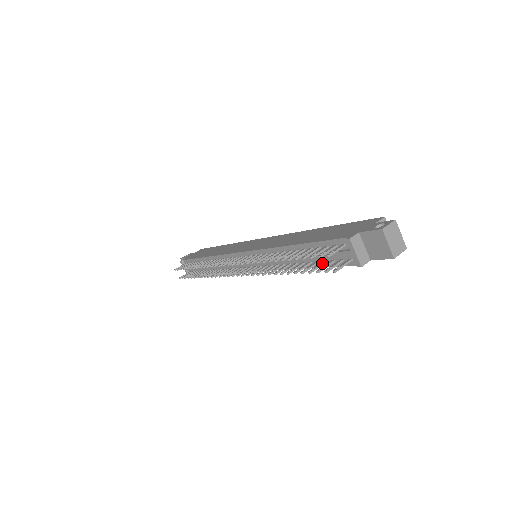
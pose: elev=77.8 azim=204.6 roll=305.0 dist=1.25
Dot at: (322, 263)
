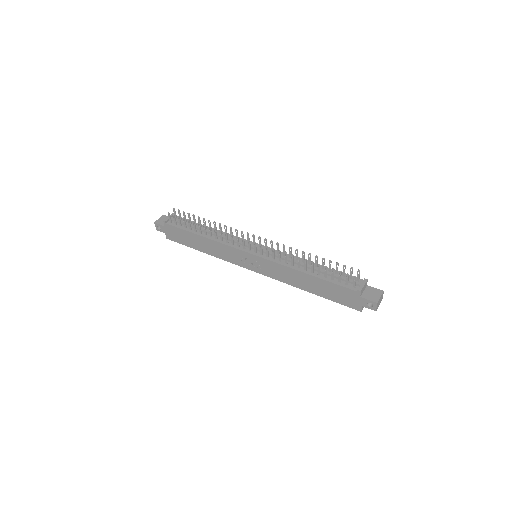
Dot at: (334, 277)
